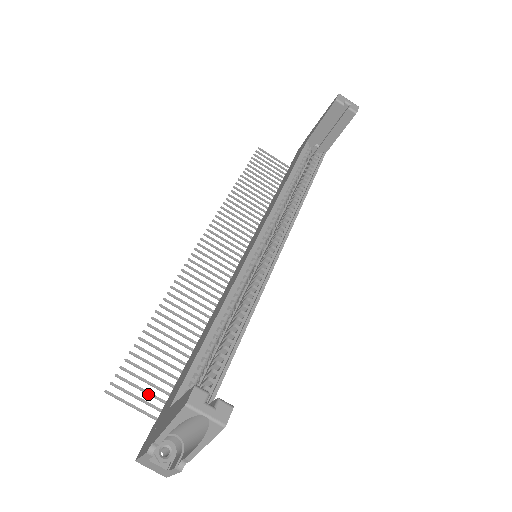
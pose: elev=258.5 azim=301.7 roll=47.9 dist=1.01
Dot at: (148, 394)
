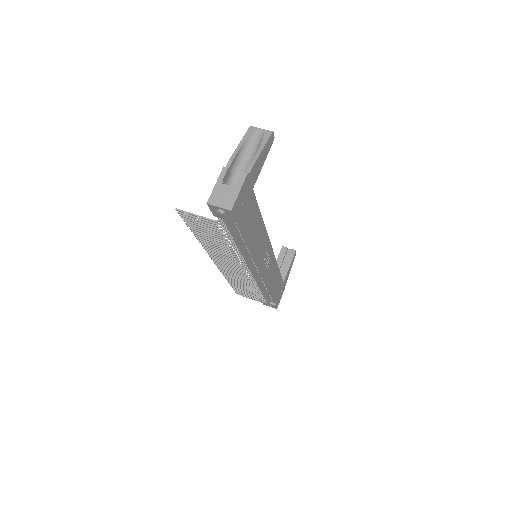
Dot at: (204, 222)
